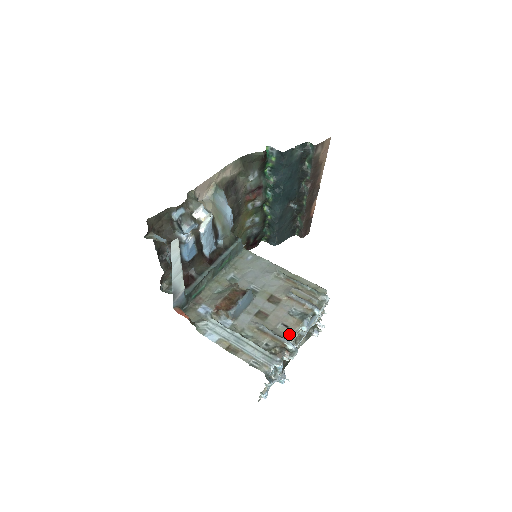
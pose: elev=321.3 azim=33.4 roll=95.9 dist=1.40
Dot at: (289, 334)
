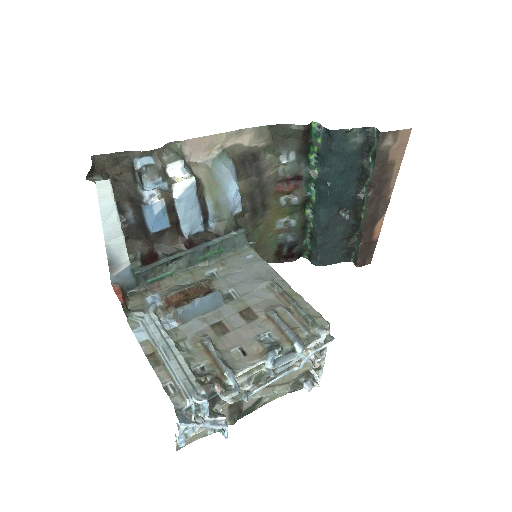
Dot at: (241, 364)
